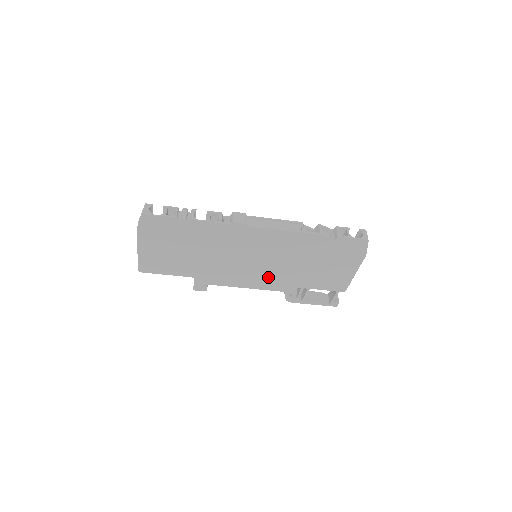
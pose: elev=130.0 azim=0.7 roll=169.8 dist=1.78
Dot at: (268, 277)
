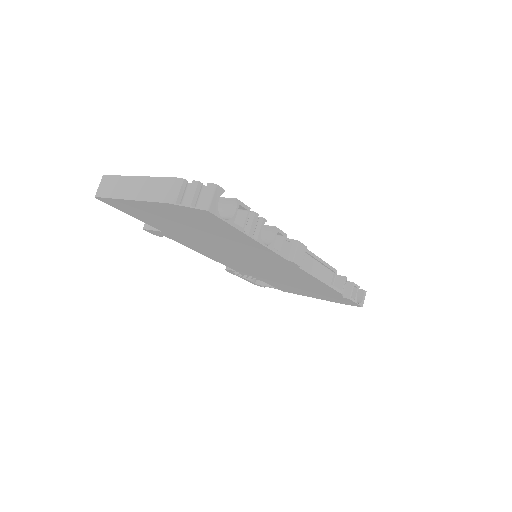
Dot at: (241, 266)
